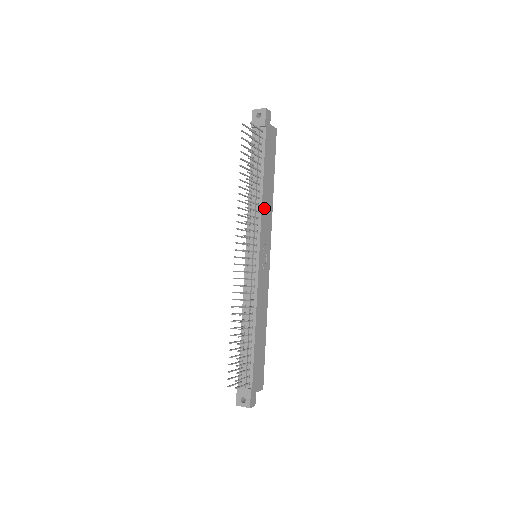
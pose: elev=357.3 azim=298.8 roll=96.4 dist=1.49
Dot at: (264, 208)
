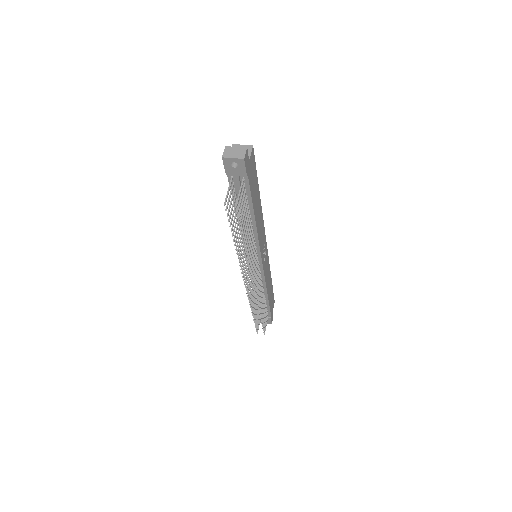
Dot at: (259, 231)
